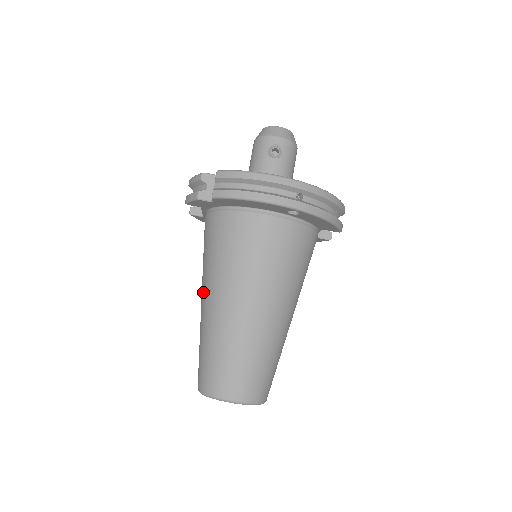
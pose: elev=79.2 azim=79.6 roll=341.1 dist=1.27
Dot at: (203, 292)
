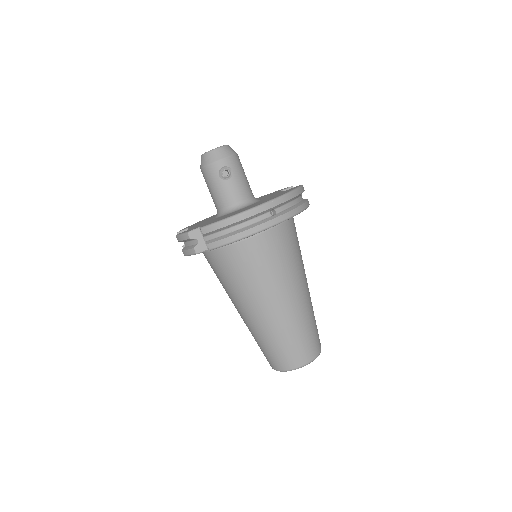
Dot at: (237, 308)
